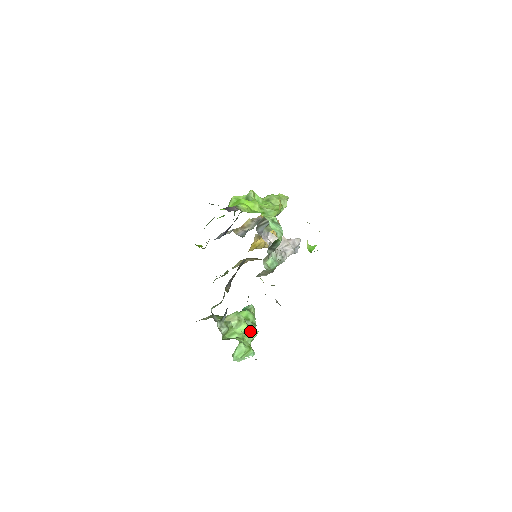
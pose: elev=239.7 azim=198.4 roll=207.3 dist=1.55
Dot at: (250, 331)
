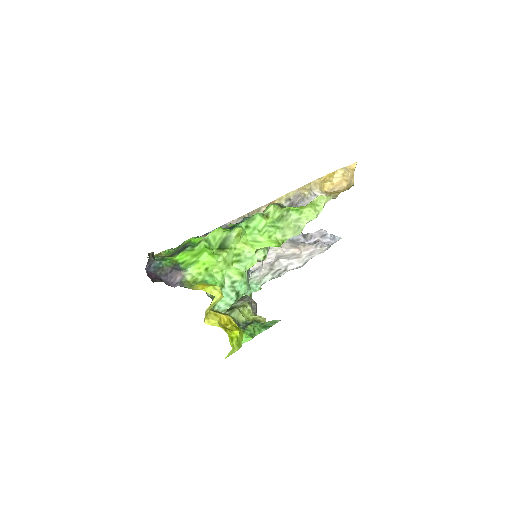
Dot at: occluded
